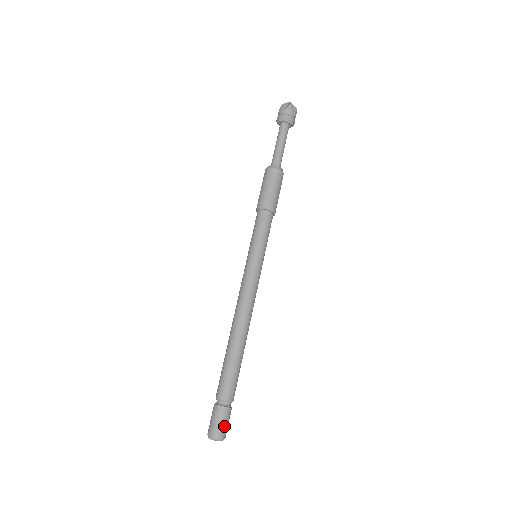
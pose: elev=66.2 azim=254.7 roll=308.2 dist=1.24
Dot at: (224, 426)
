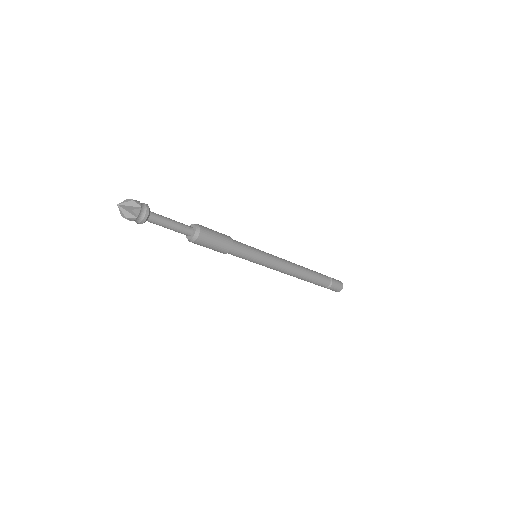
Dot at: (337, 289)
